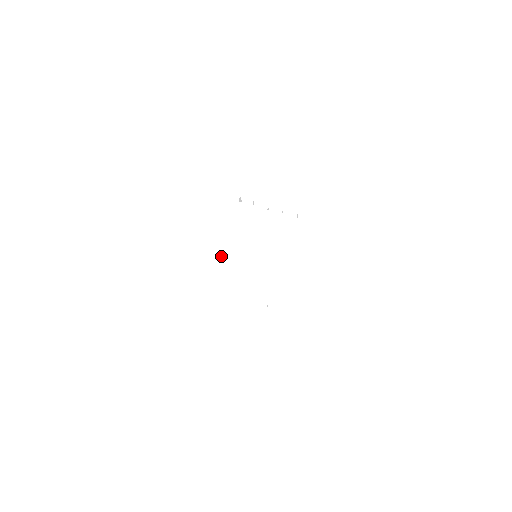
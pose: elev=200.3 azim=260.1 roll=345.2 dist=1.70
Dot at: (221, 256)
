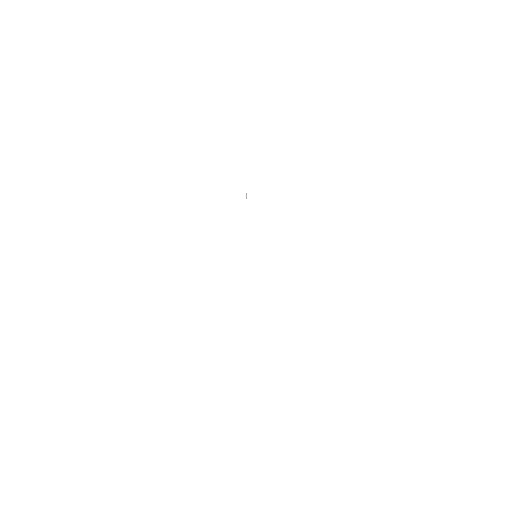
Dot at: (228, 255)
